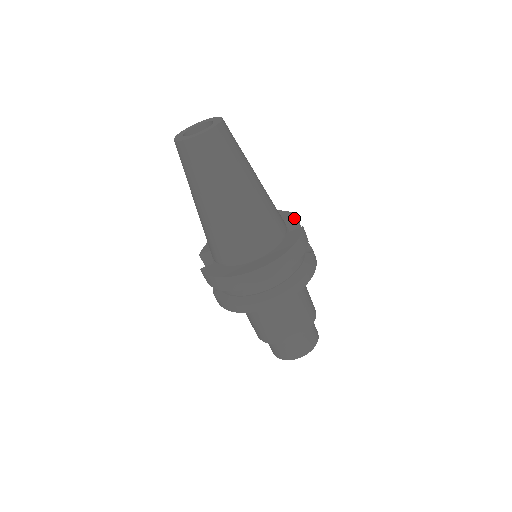
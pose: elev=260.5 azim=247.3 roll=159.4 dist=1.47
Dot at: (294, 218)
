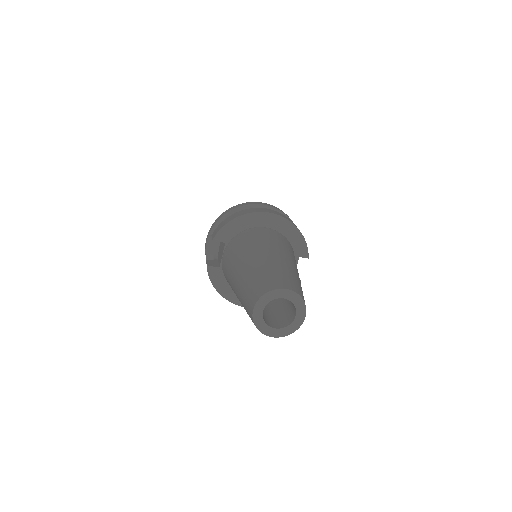
Dot at: (305, 257)
